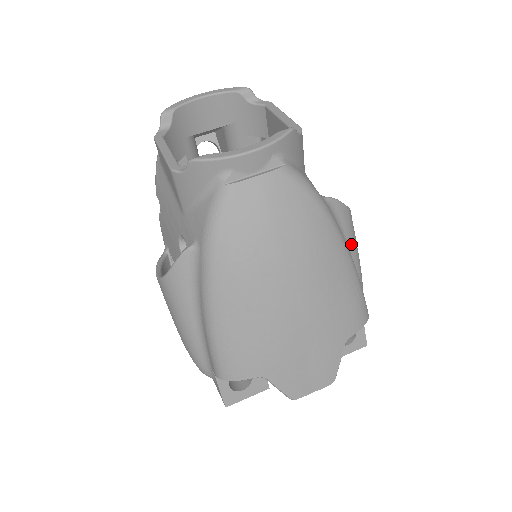
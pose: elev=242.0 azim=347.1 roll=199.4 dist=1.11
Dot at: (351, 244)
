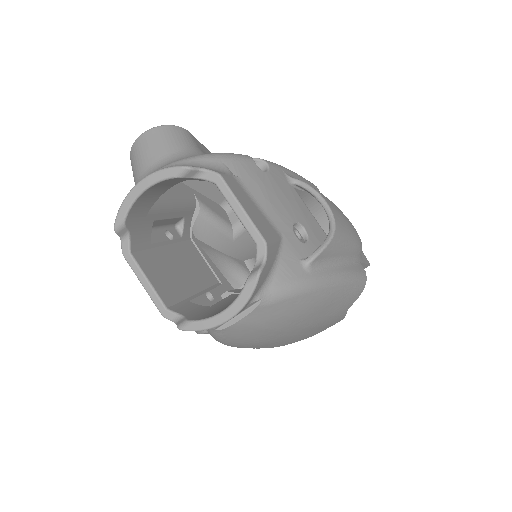
Dot at: (341, 252)
